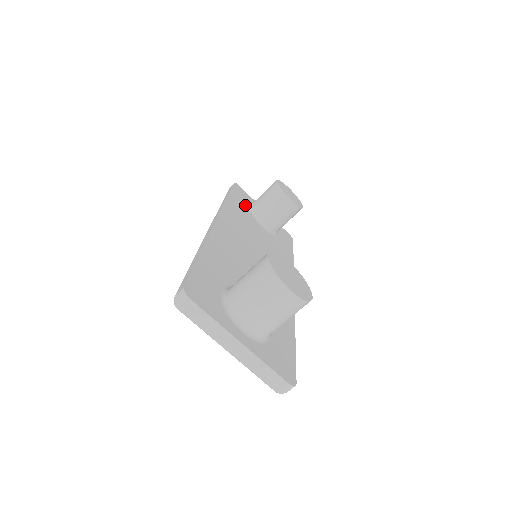
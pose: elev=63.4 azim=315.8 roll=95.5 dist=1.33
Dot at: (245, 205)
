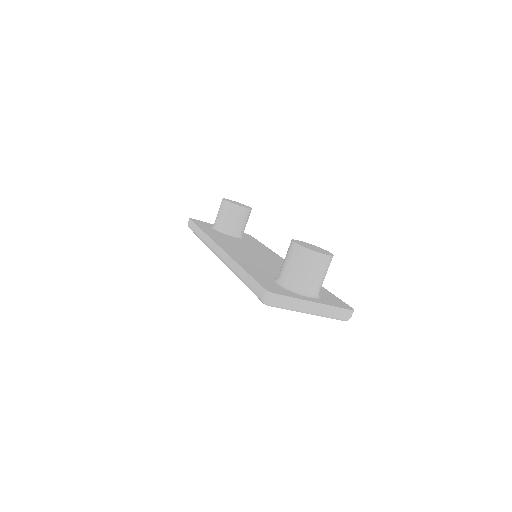
Dot at: (212, 229)
